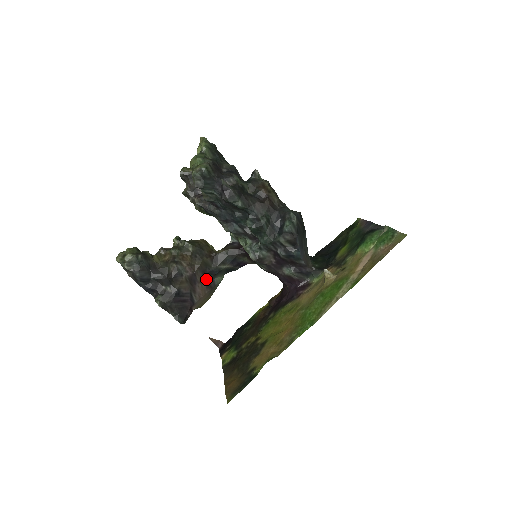
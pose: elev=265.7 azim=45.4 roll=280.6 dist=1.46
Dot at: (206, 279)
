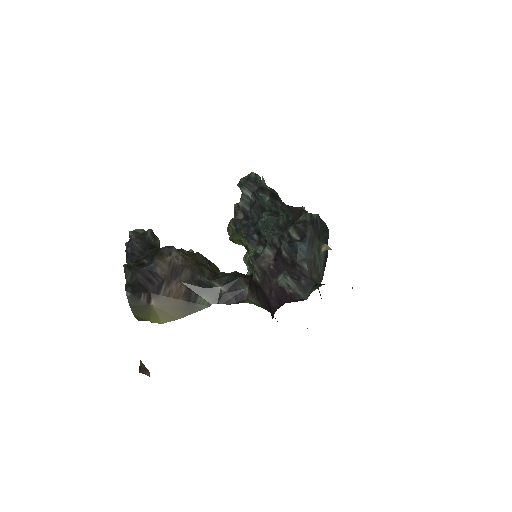
Dot at: (190, 285)
